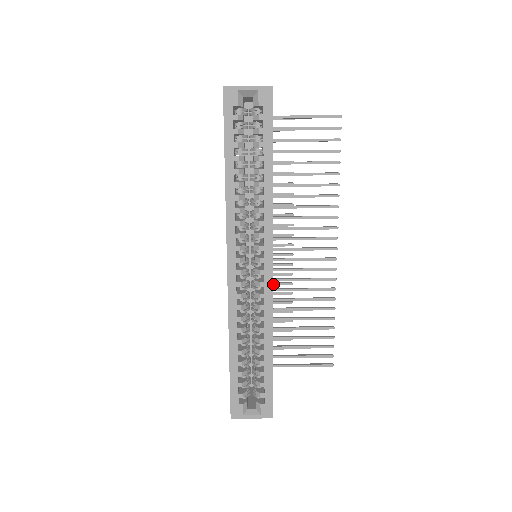
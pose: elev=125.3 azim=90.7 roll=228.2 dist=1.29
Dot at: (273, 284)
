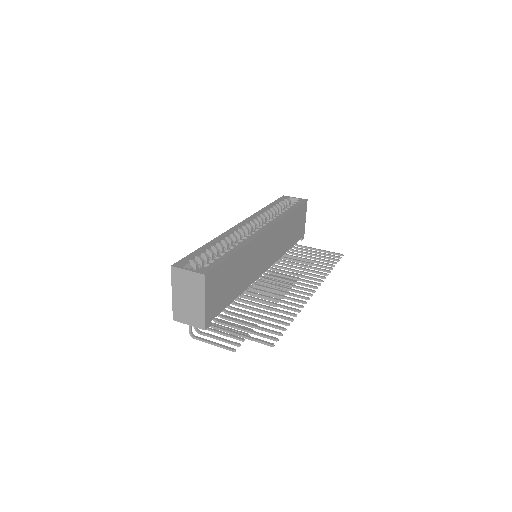
Dot at: occluded
